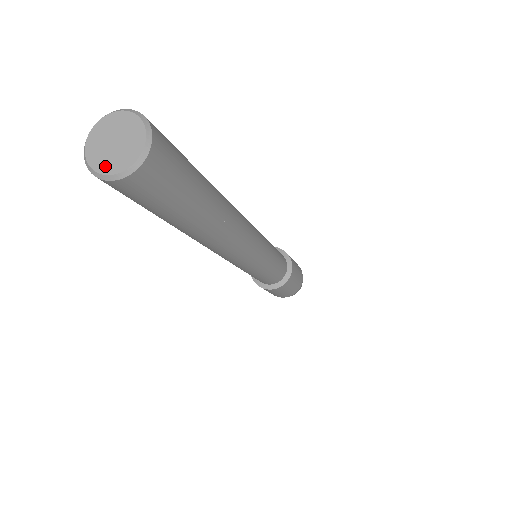
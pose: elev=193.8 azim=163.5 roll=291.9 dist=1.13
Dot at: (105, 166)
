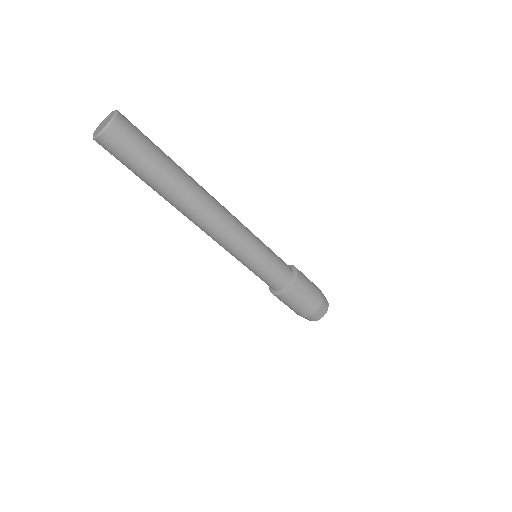
Dot at: (96, 133)
